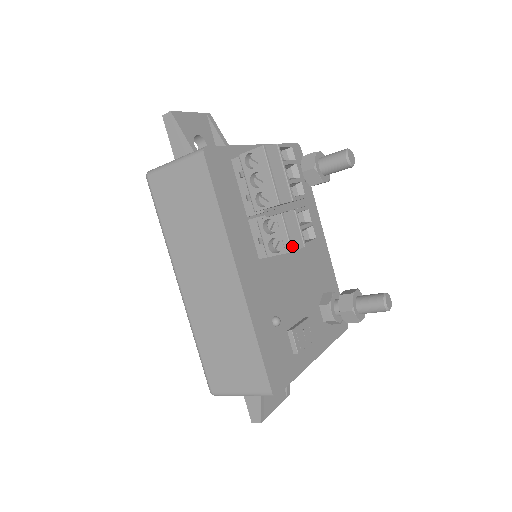
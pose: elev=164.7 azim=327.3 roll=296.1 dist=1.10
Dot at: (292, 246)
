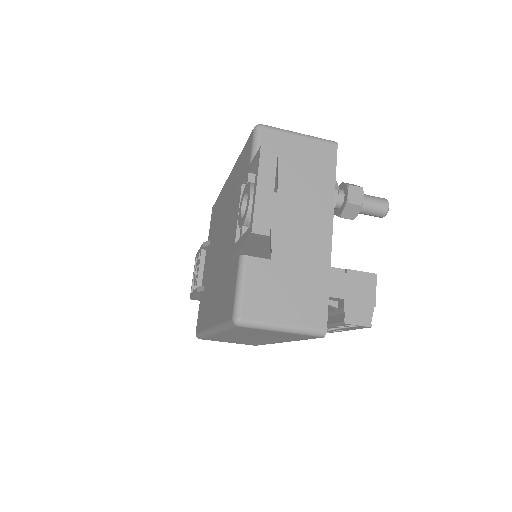
Dot at: occluded
